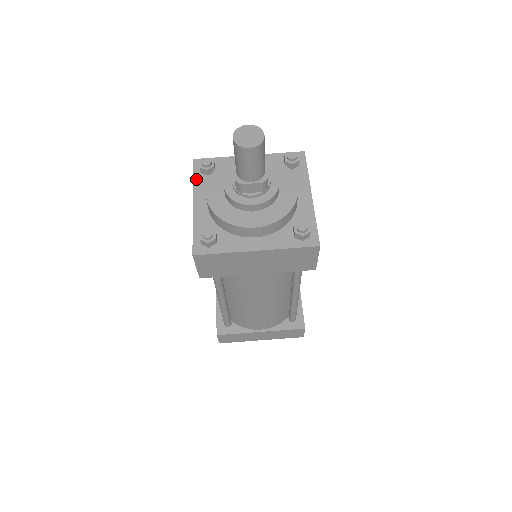
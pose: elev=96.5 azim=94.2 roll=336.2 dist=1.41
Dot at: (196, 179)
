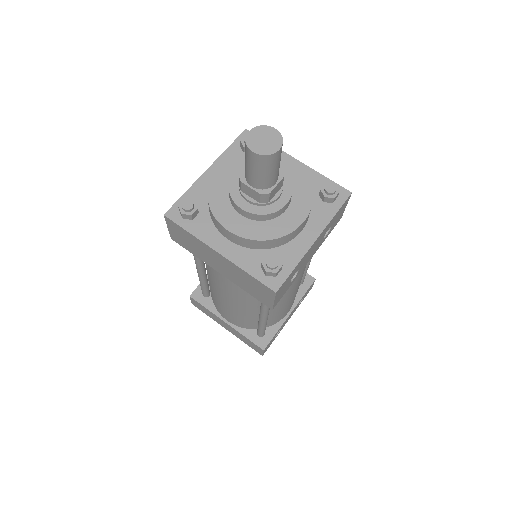
Dot at: (231, 149)
